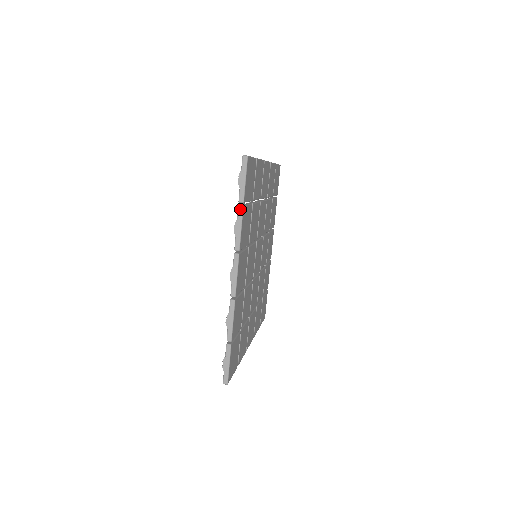
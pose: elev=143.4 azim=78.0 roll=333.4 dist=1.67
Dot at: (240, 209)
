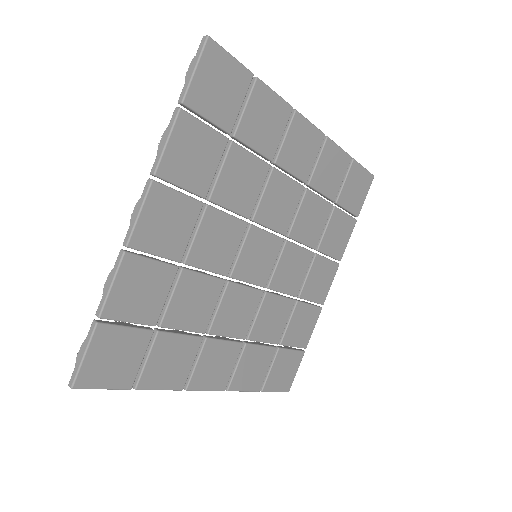
Dot at: (175, 112)
